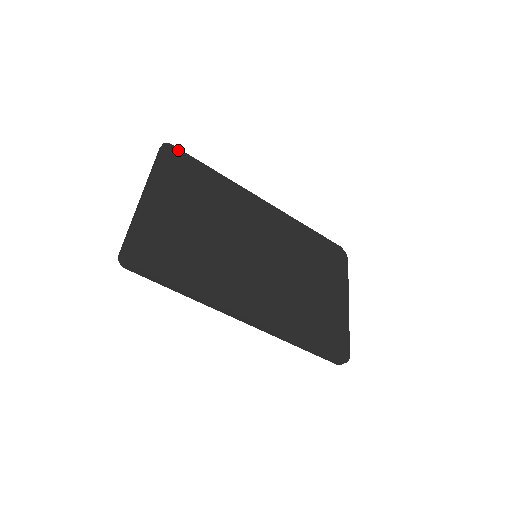
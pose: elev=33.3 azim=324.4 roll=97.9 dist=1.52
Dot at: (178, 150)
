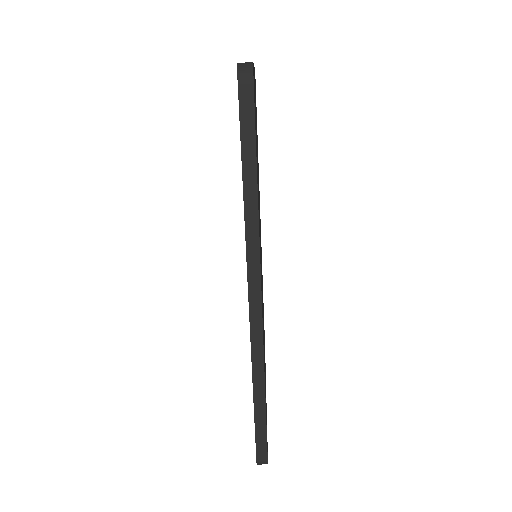
Dot at: occluded
